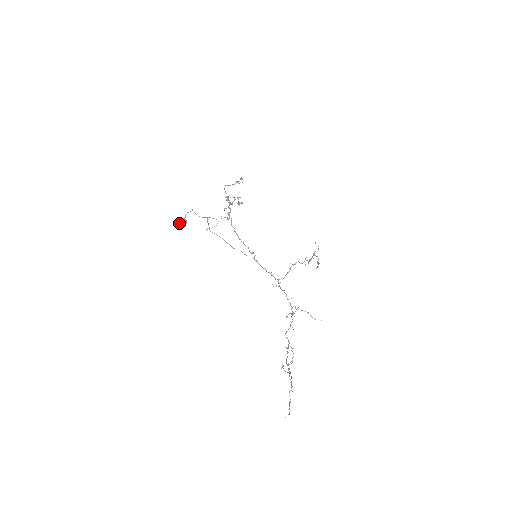
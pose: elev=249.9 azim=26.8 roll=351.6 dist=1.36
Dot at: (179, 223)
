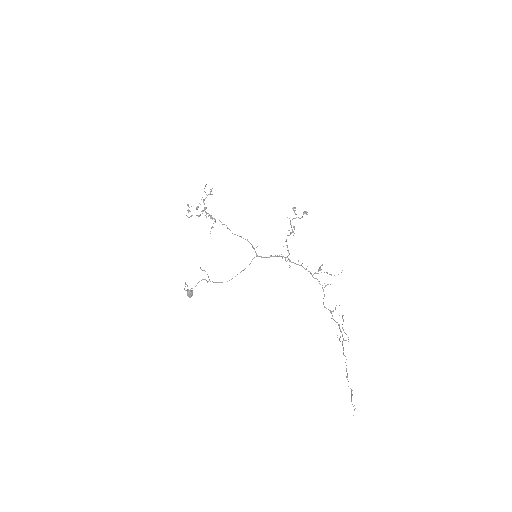
Dot at: occluded
